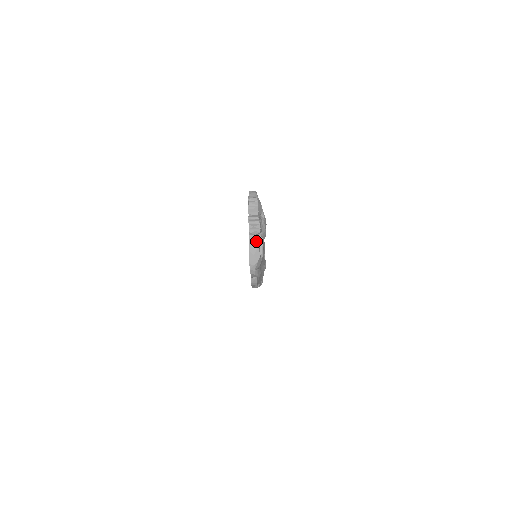
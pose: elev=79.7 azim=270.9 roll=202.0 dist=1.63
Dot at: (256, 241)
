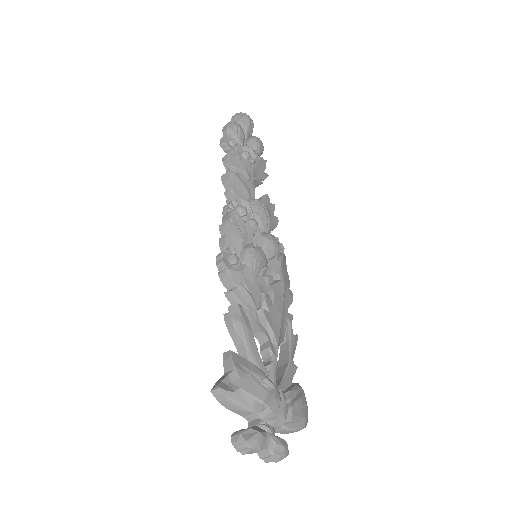
Dot at: (286, 431)
